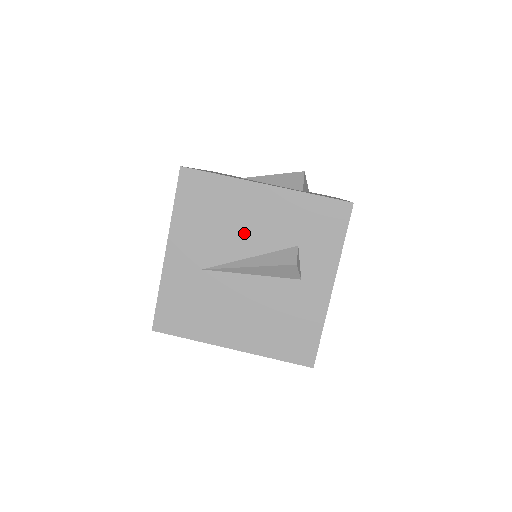
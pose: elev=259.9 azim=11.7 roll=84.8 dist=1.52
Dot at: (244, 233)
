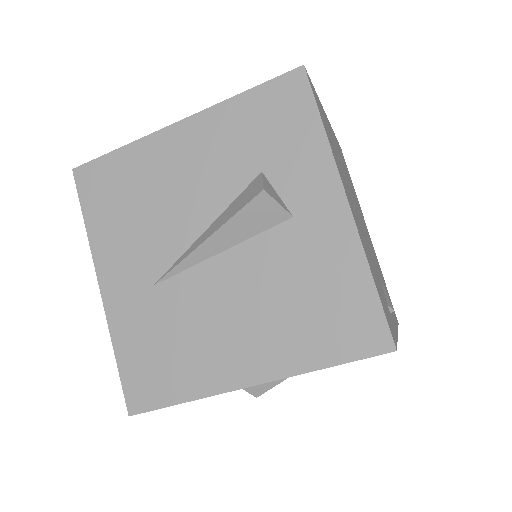
Dot at: (182, 201)
